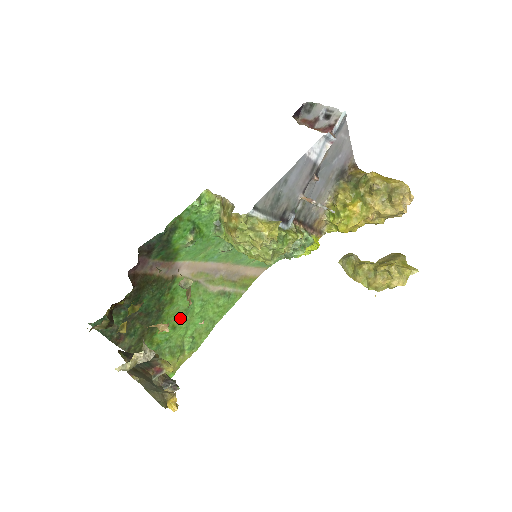
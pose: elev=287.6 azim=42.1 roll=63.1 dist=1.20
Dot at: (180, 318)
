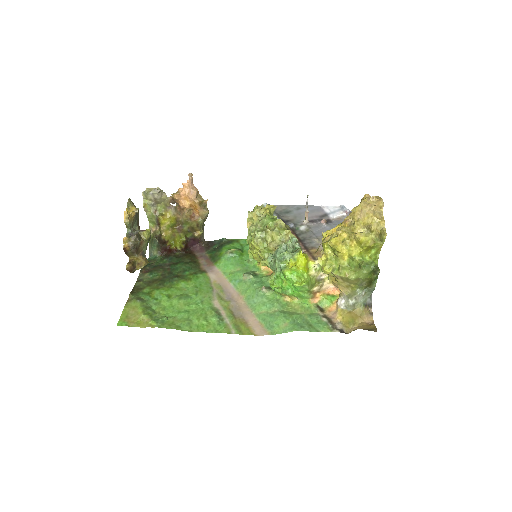
Dot at: (179, 296)
